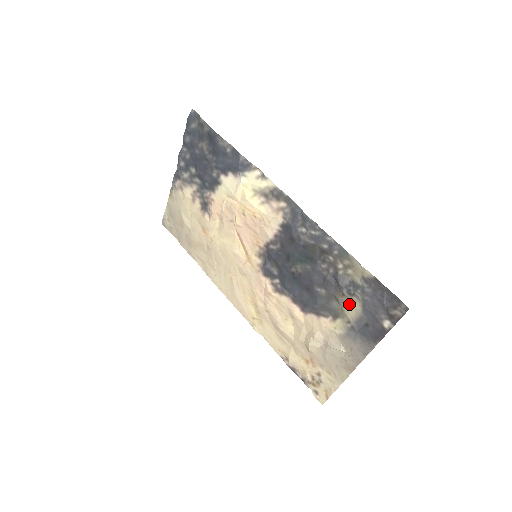
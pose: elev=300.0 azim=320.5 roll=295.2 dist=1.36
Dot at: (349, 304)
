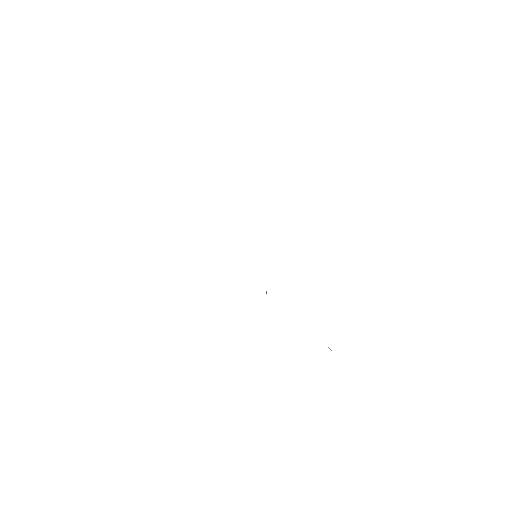
Dot at: occluded
